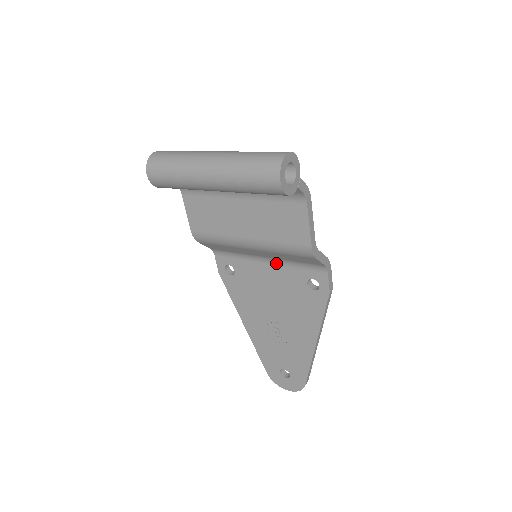
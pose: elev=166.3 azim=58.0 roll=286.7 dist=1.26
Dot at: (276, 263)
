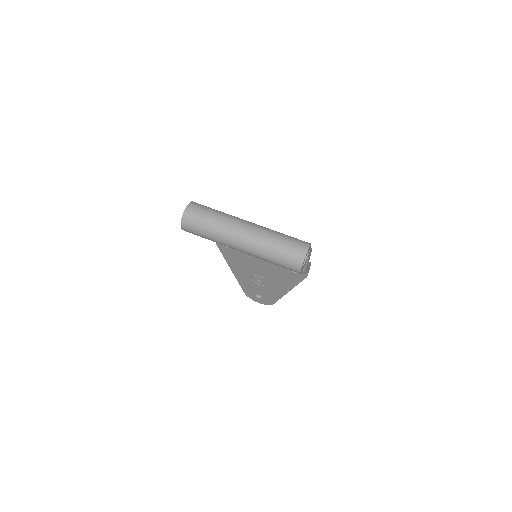
Dot at: occluded
